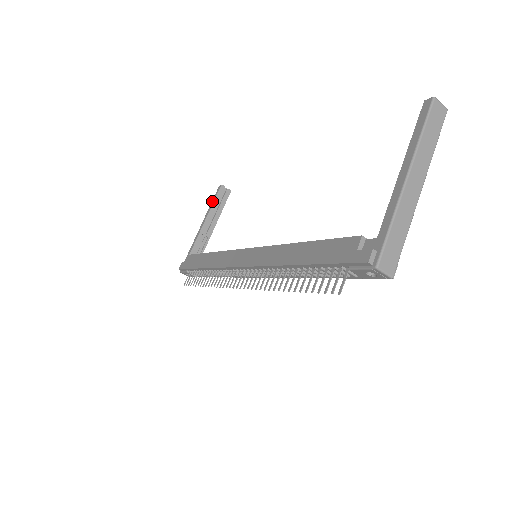
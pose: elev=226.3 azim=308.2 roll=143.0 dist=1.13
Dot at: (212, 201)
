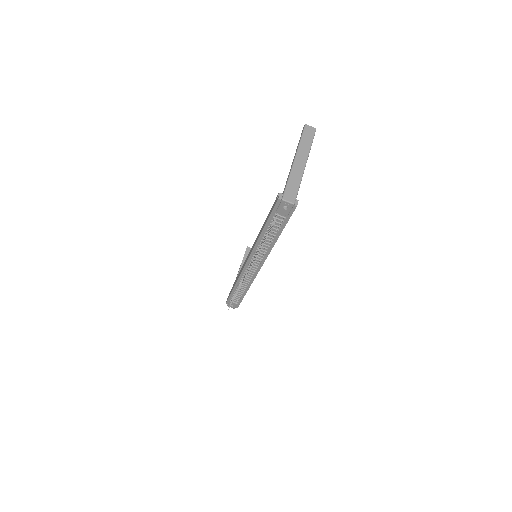
Dot at: (243, 258)
